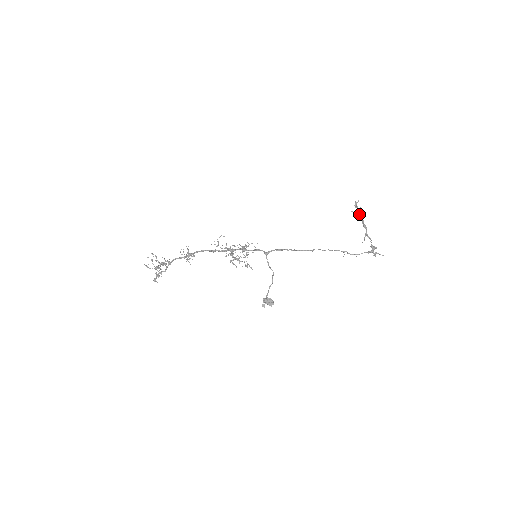
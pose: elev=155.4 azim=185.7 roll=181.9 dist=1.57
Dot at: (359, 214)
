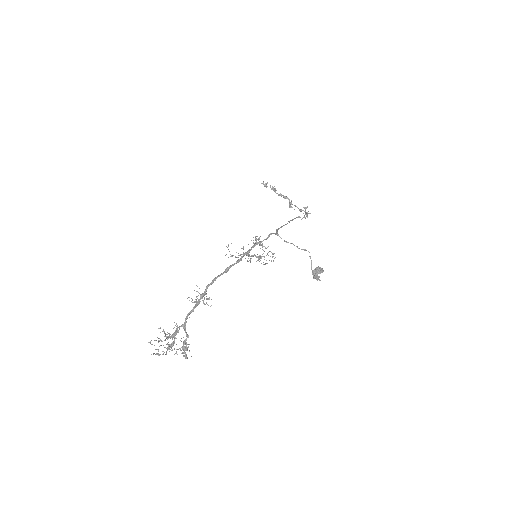
Dot at: (274, 190)
